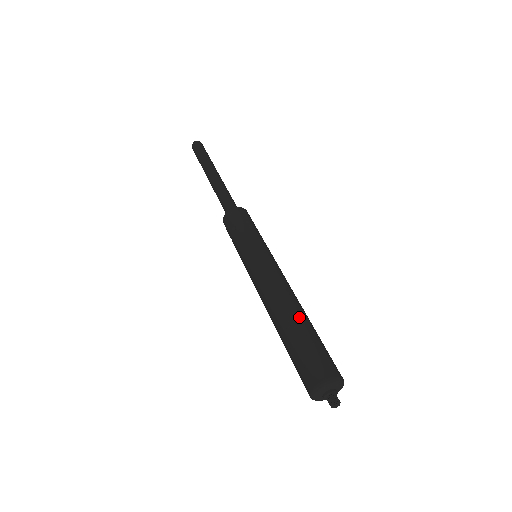
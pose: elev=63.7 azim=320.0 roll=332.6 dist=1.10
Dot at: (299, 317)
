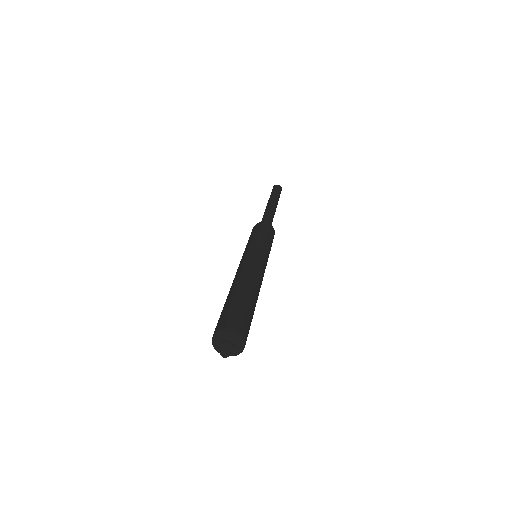
Dot at: (247, 291)
